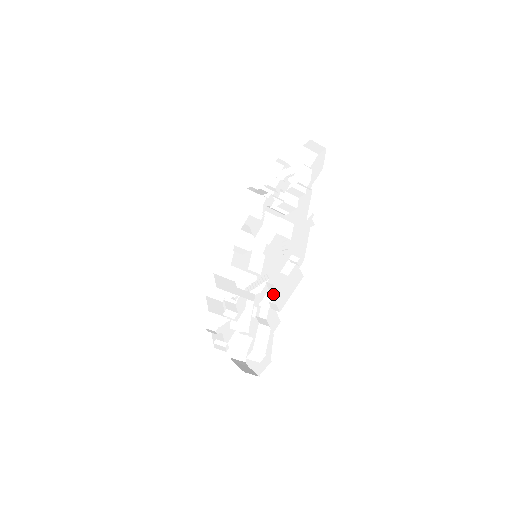
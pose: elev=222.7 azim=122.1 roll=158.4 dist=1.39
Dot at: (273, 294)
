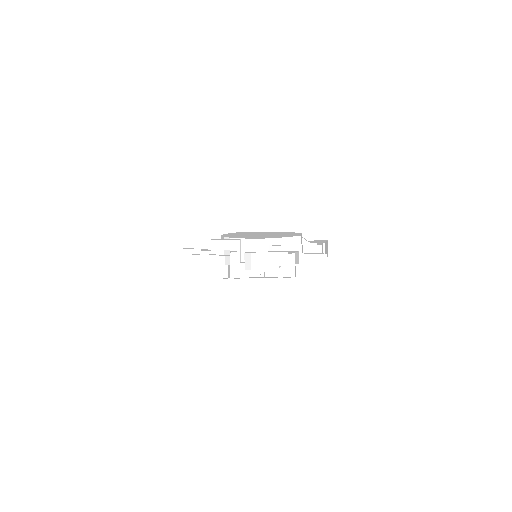
Dot at: (290, 259)
